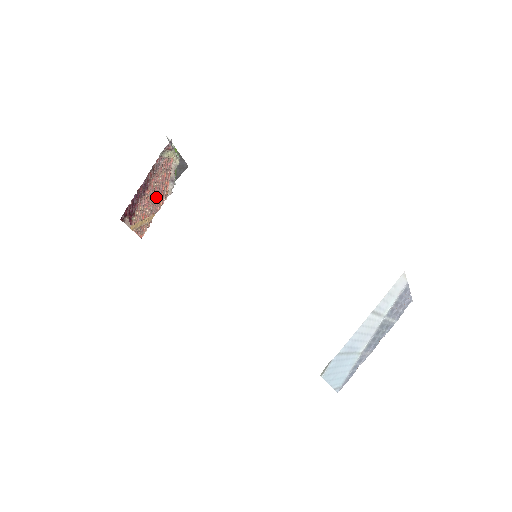
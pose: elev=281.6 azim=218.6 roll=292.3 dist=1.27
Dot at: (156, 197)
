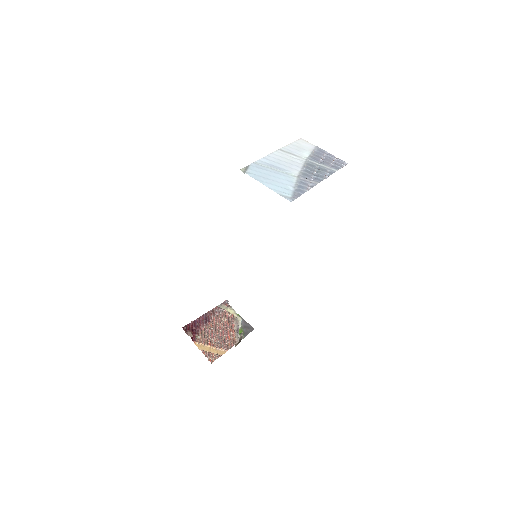
Dot at: (222, 337)
